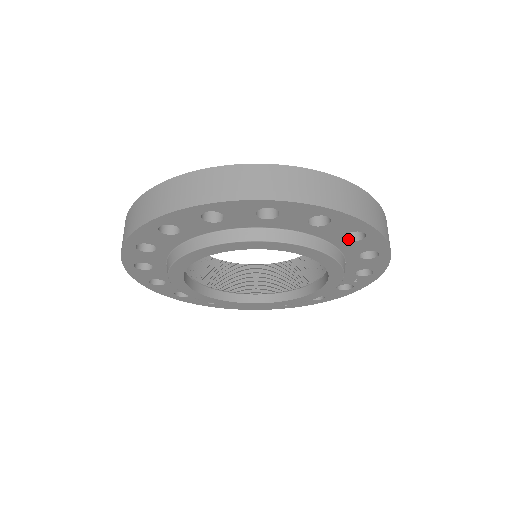
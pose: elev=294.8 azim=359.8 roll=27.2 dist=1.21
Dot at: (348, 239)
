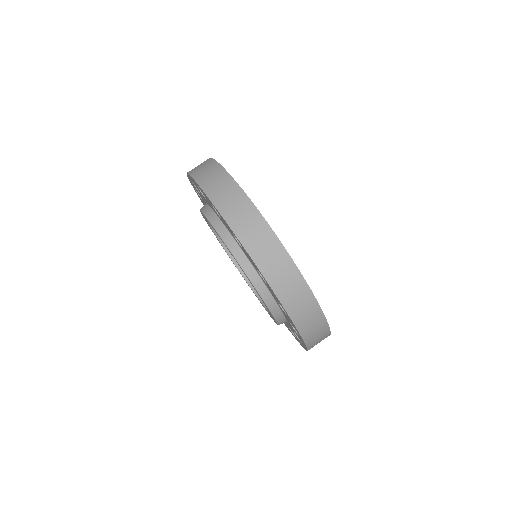
Dot at: occluded
